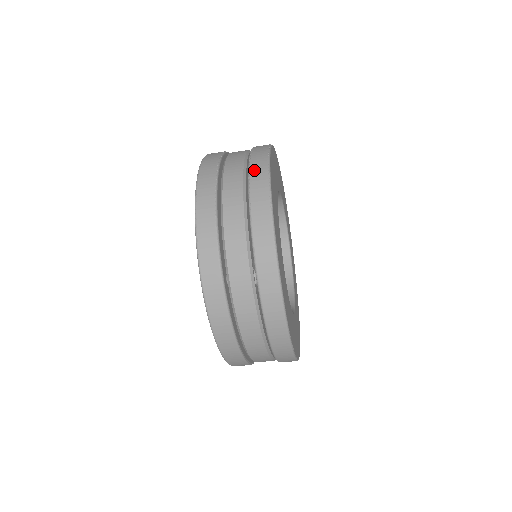
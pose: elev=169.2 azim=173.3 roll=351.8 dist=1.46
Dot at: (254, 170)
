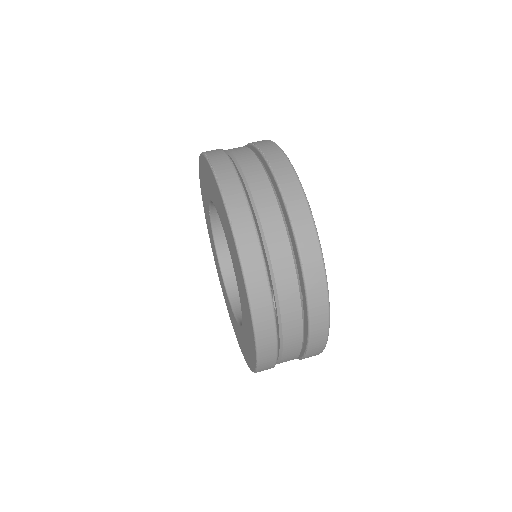
Dot at: (284, 183)
